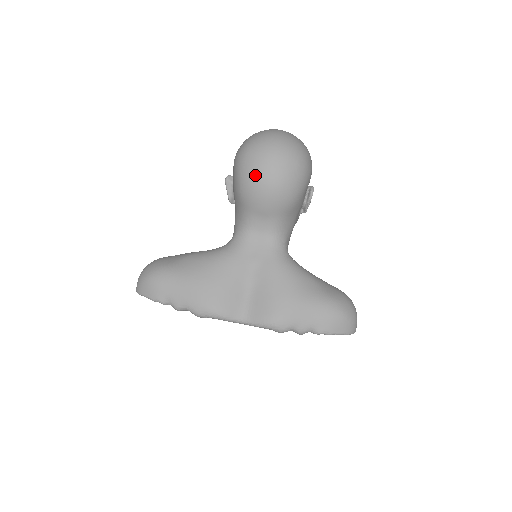
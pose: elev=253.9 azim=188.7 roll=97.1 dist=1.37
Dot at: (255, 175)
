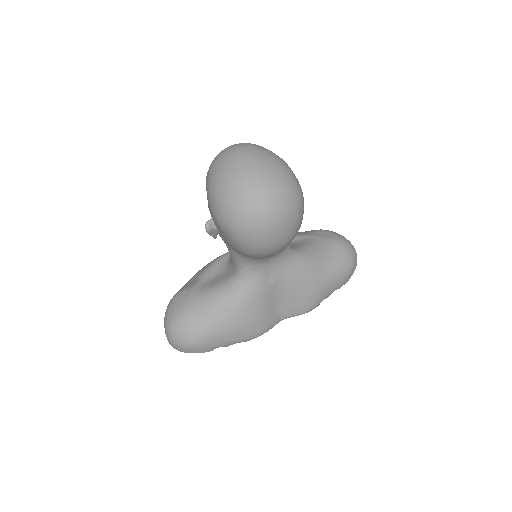
Dot at: (265, 246)
